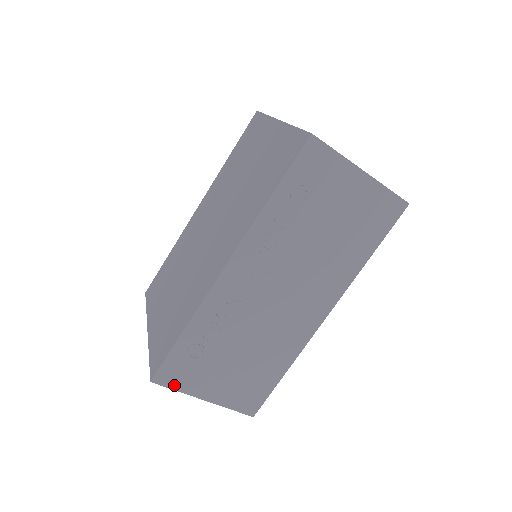
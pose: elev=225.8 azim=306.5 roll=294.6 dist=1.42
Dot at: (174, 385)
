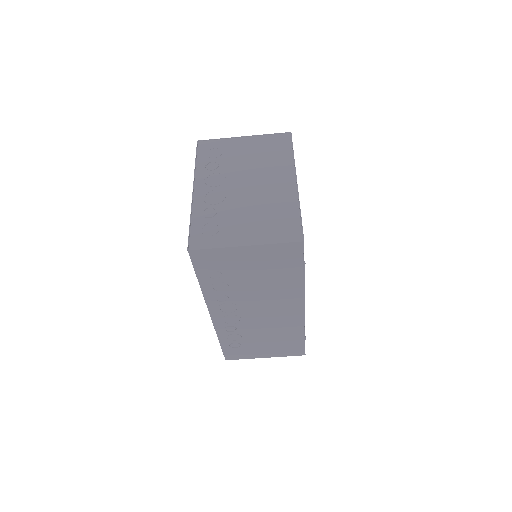
Dot at: (240, 358)
